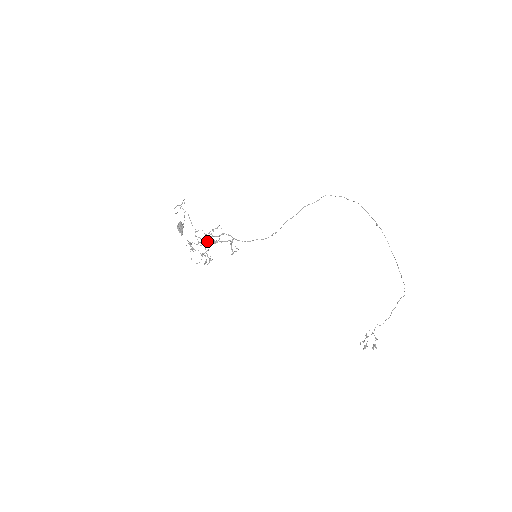
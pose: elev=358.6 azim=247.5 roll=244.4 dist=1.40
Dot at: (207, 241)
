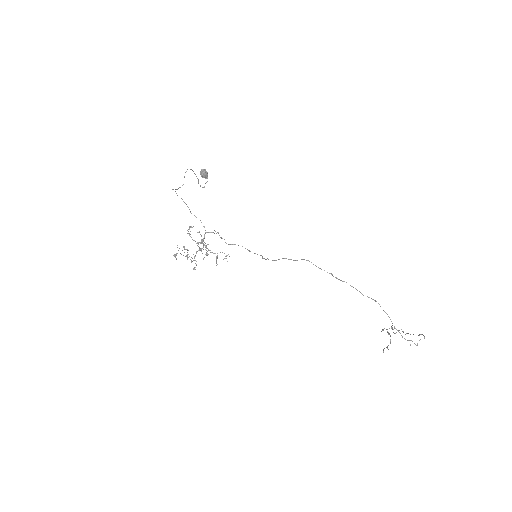
Dot at: (198, 244)
